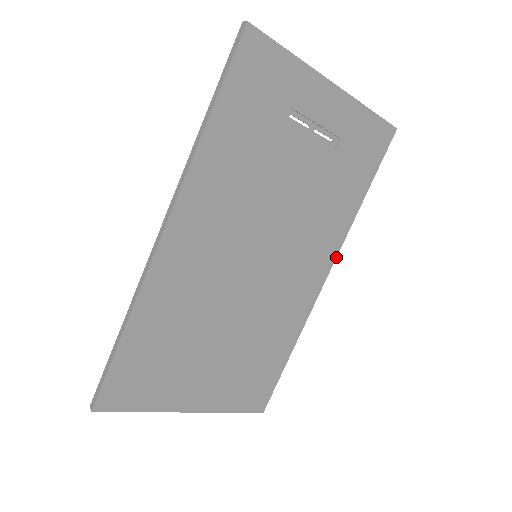
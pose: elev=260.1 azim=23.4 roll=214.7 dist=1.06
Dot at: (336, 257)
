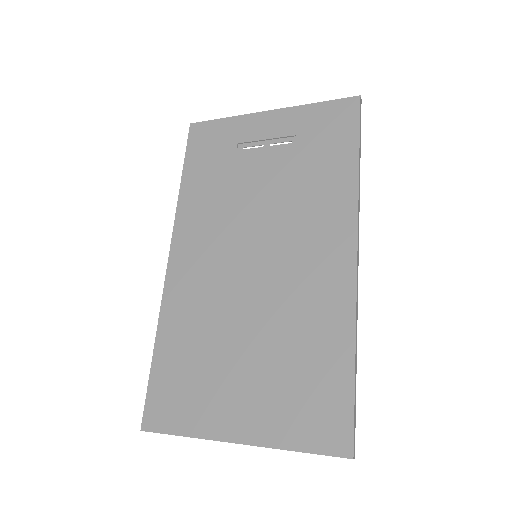
Dot at: (357, 227)
